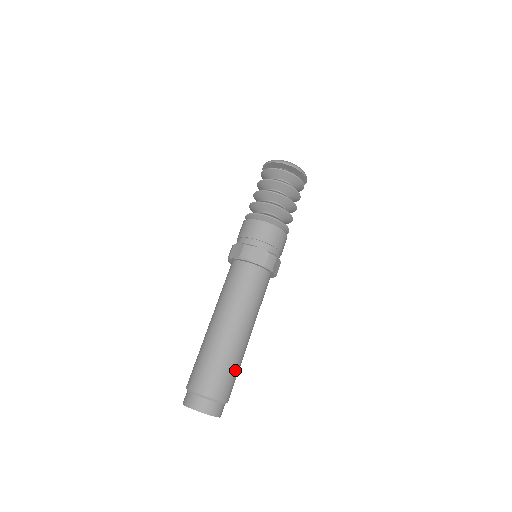
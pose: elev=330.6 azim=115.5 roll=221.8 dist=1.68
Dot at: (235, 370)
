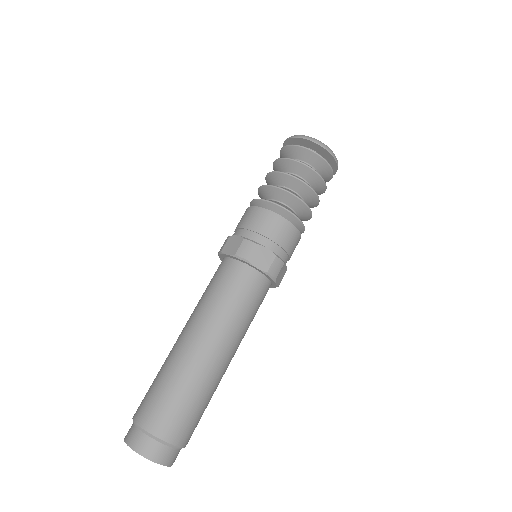
Dot at: (180, 394)
